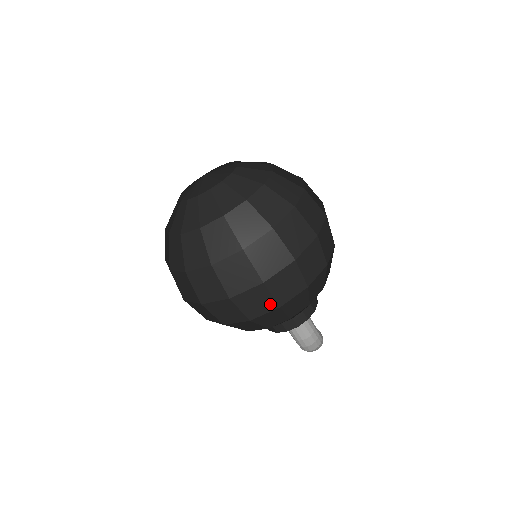
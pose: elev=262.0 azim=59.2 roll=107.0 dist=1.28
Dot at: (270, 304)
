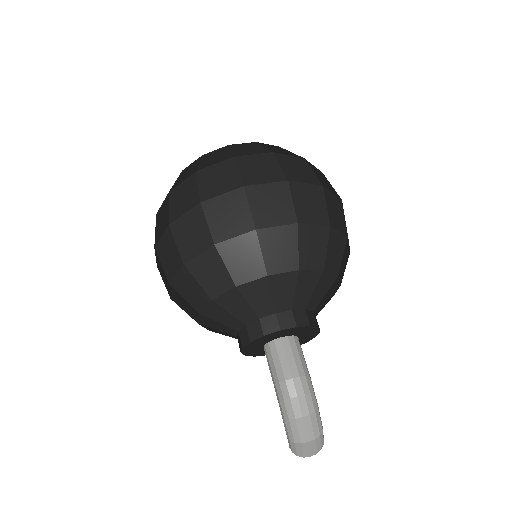
Dot at: (245, 222)
